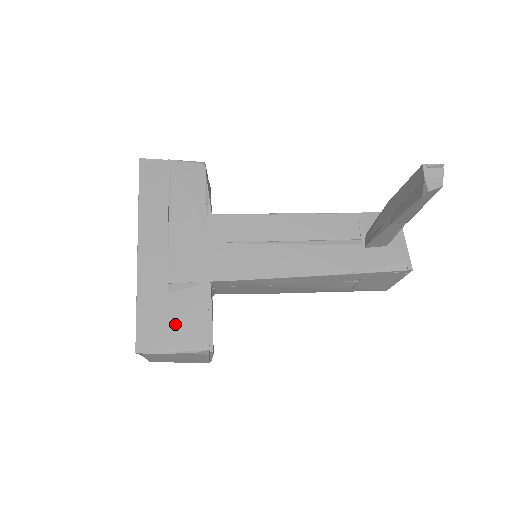
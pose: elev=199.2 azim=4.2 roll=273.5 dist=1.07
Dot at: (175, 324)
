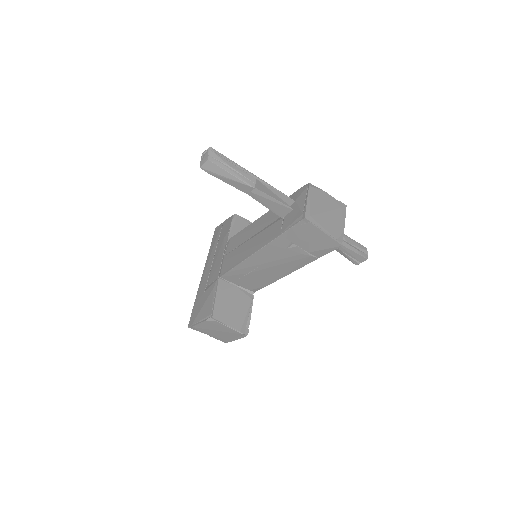
Dot at: (202, 307)
